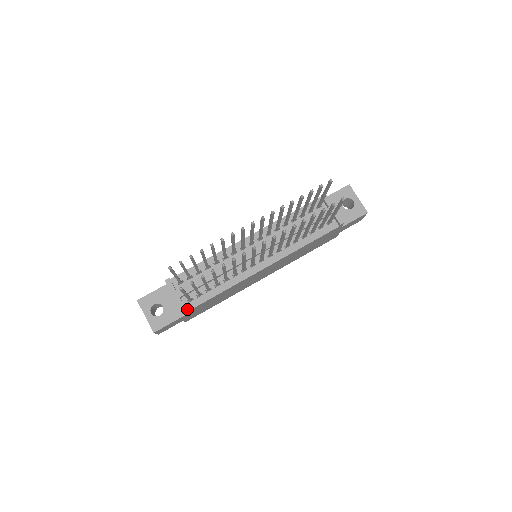
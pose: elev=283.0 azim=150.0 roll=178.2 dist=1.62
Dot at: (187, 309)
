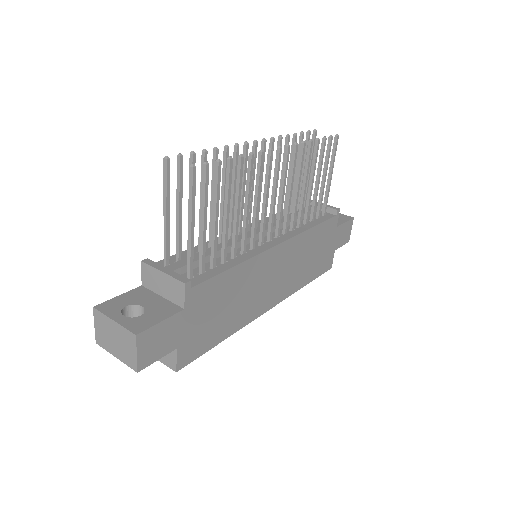
Dot at: (189, 286)
